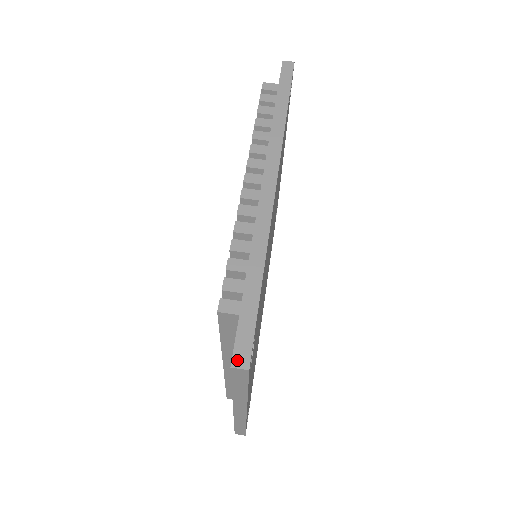
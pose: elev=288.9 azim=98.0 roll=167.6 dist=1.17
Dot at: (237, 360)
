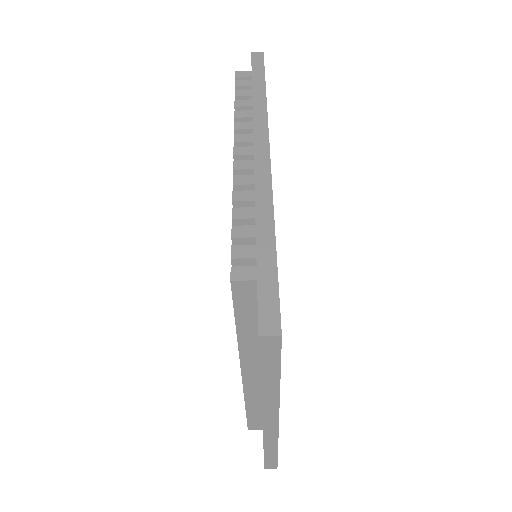
Dot at: (265, 327)
